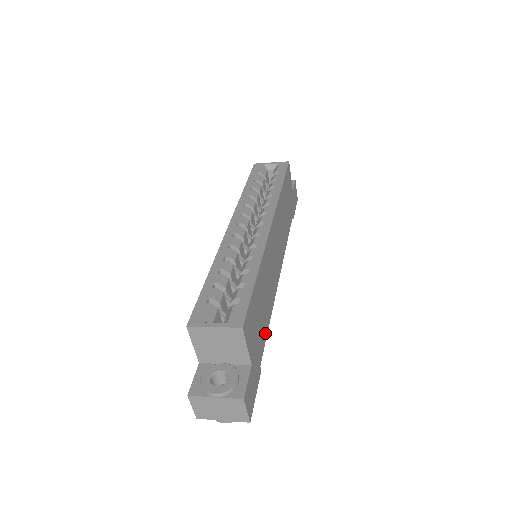
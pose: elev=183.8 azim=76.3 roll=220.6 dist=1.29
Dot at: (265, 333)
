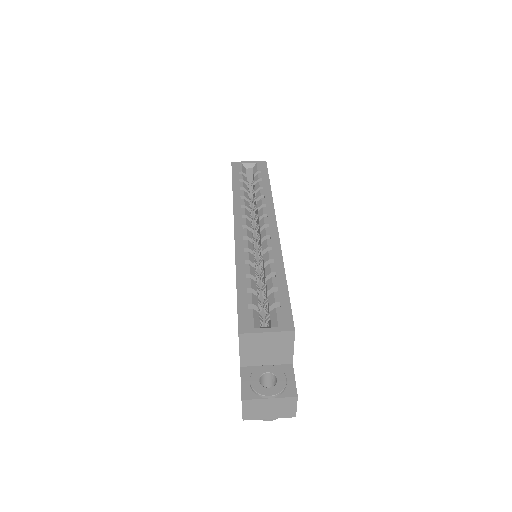
Dot at: occluded
